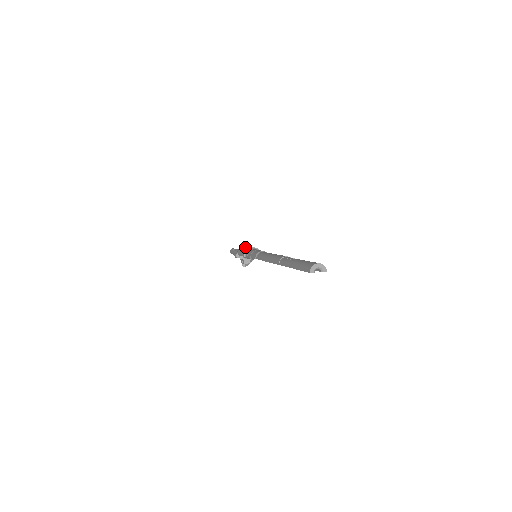
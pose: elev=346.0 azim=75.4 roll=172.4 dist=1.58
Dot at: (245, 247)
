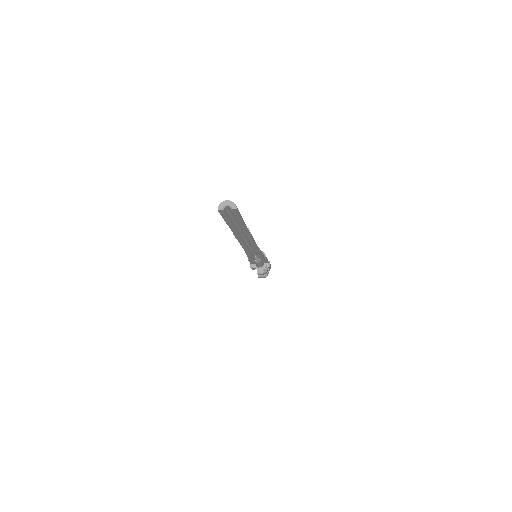
Dot at: occluded
